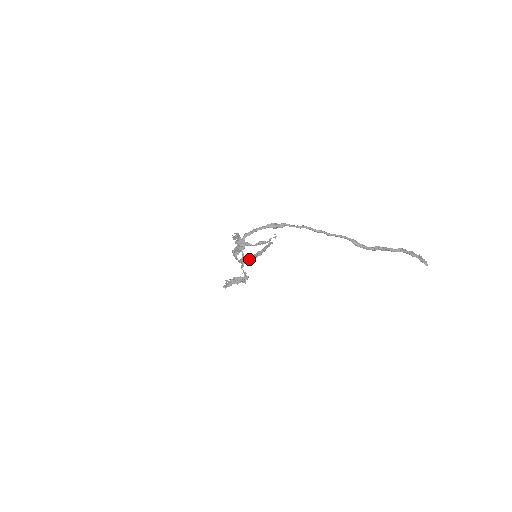
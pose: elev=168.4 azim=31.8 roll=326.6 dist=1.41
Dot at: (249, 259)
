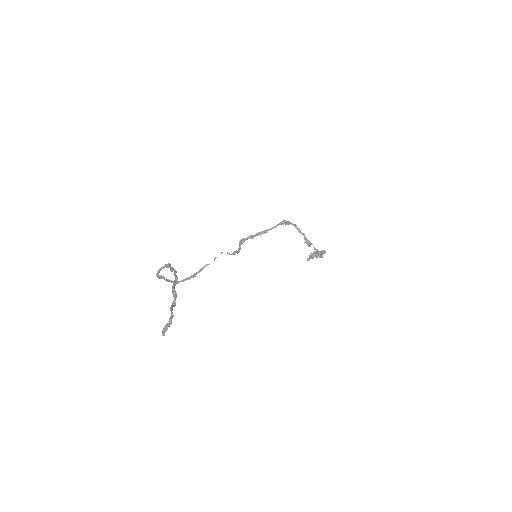
Dot at: occluded
